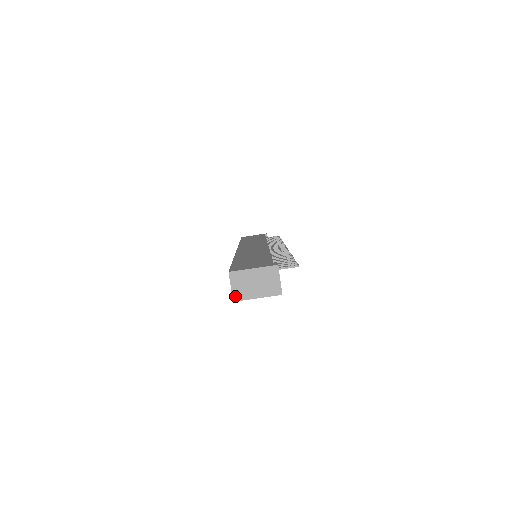
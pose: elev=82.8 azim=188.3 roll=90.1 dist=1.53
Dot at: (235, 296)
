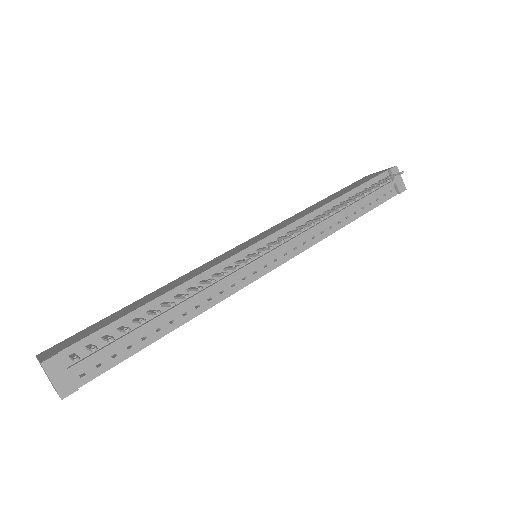
Dot at: occluded
